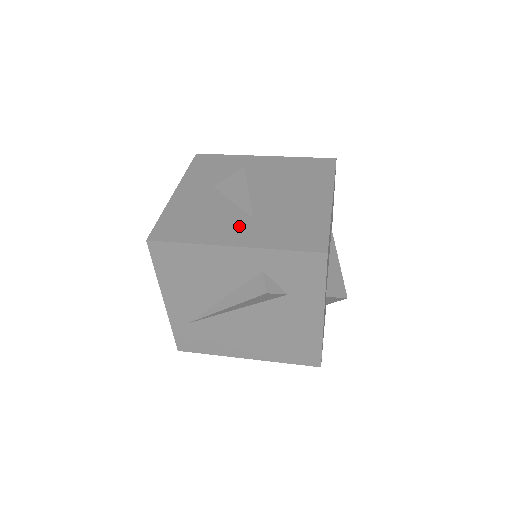
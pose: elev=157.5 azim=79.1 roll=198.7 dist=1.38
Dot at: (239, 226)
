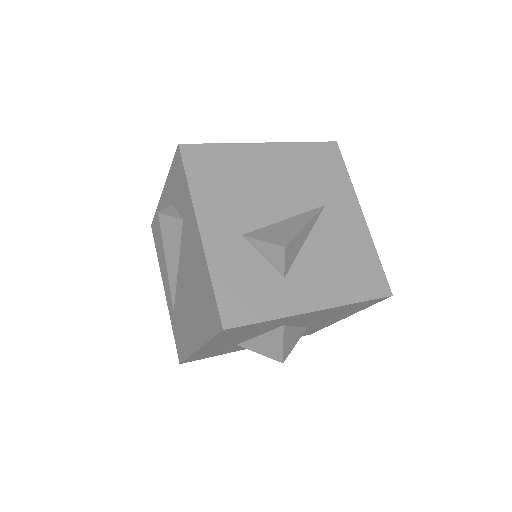
Dot at: occluded
